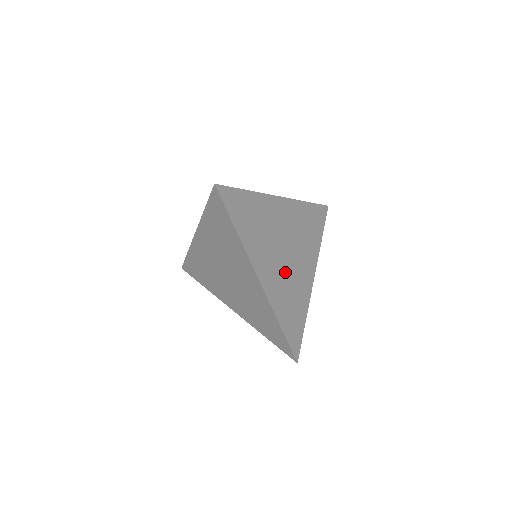
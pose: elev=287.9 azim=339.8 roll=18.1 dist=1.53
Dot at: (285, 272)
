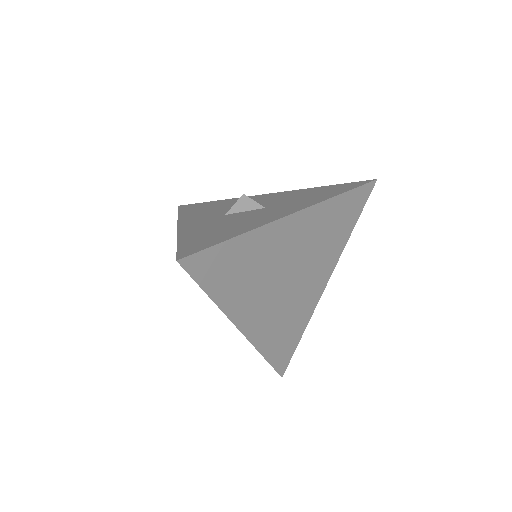
Dot at: (283, 302)
